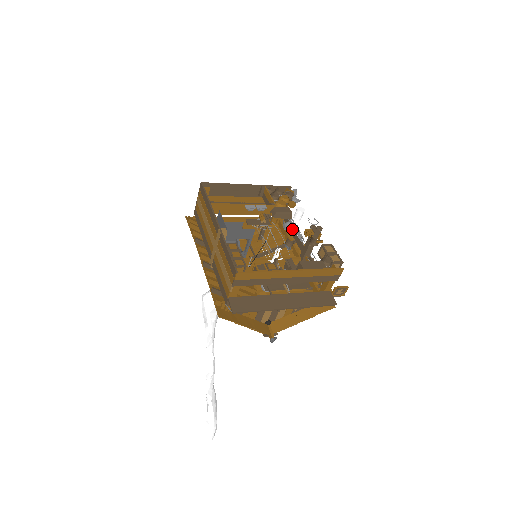
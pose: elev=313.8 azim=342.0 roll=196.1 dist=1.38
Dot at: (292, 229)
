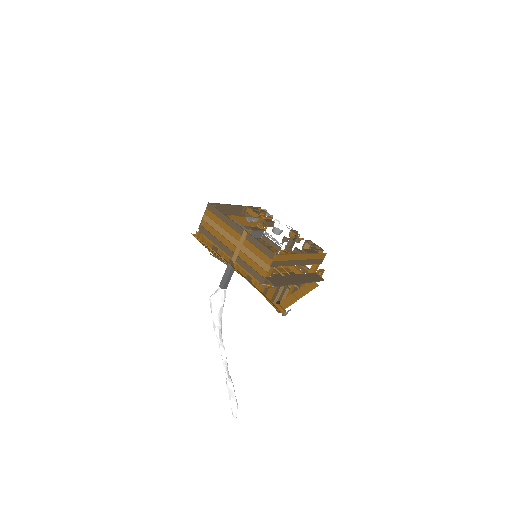
Dot at: occluded
